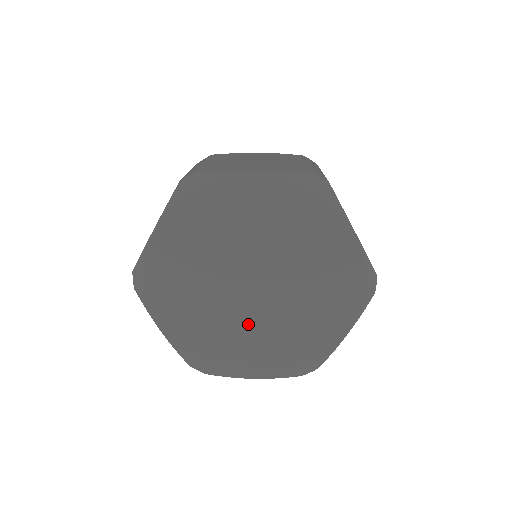
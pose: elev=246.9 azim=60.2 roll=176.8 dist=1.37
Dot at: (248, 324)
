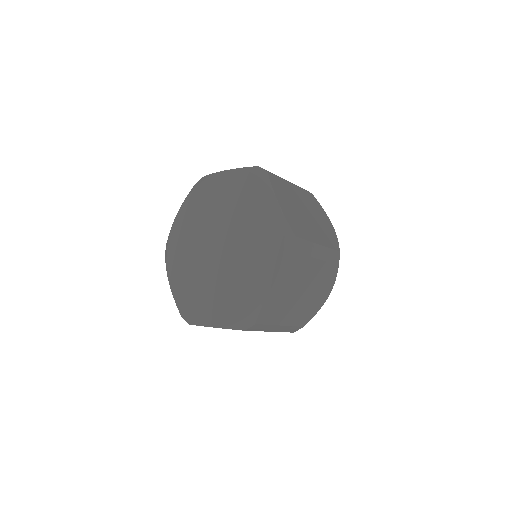
Dot at: (236, 266)
